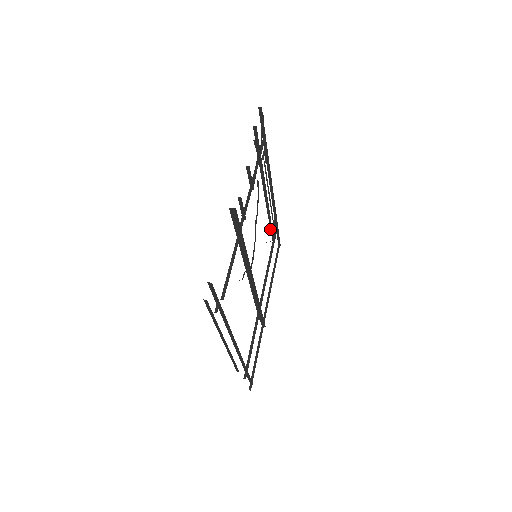
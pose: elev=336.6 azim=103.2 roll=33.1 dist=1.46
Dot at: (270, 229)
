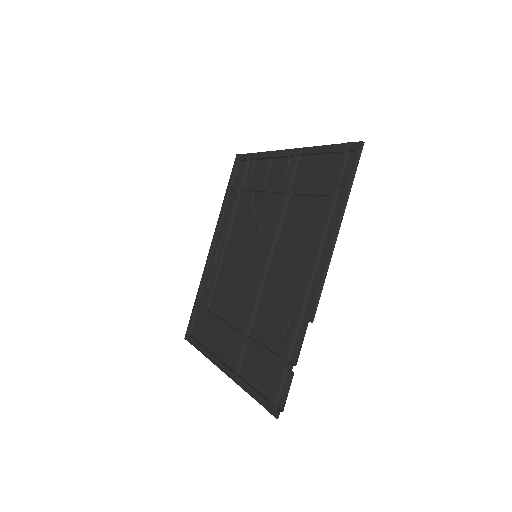
Dot at: (212, 286)
